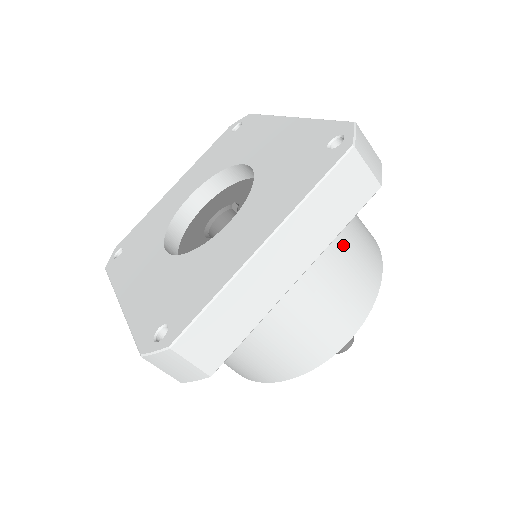
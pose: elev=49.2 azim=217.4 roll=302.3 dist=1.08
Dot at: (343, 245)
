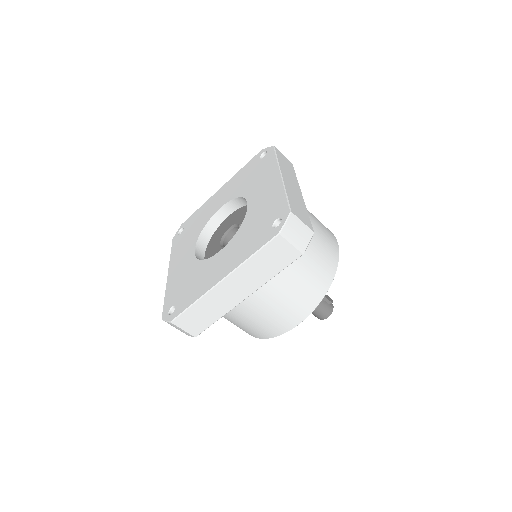
Dot at: (290, 275)
